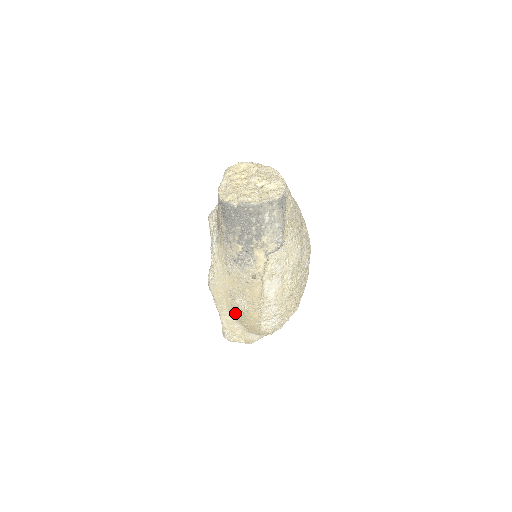
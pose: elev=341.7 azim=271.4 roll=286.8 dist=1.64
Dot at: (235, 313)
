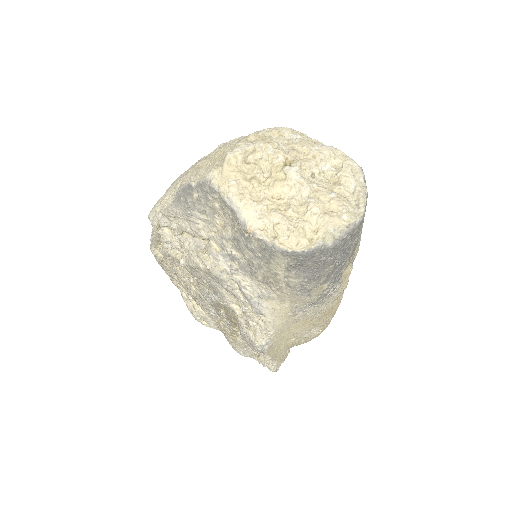
Dot at: (295, 345)
